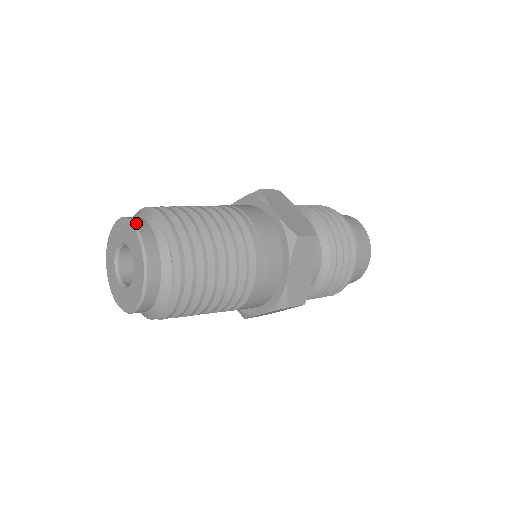
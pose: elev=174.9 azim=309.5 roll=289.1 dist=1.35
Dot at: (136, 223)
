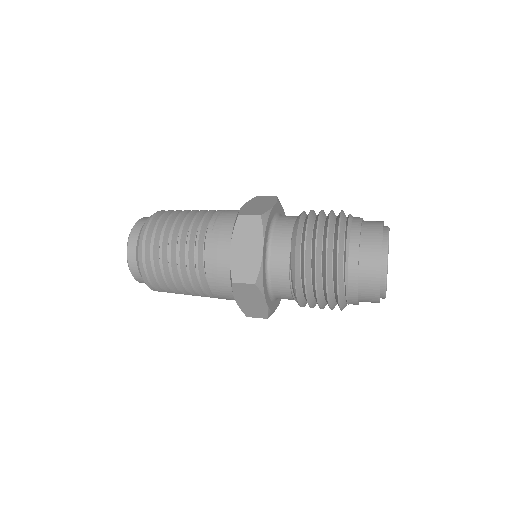
Dot at: (145, 217)
